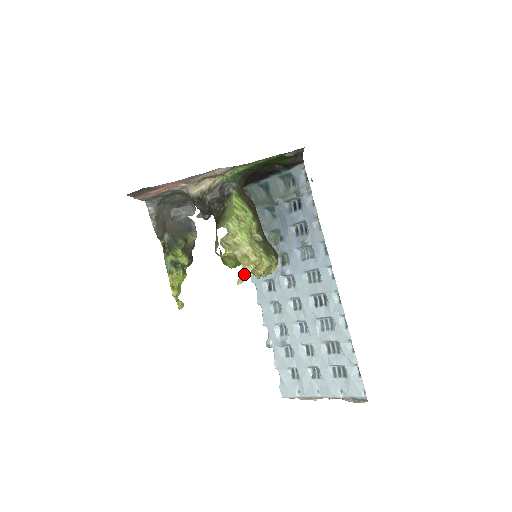
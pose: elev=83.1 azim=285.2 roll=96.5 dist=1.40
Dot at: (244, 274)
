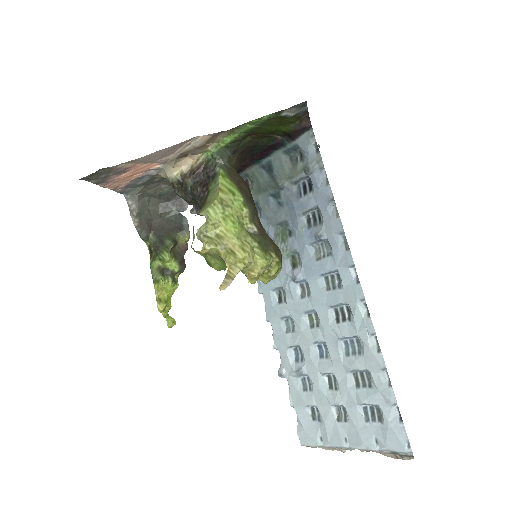
Dot at: (230, 276)
